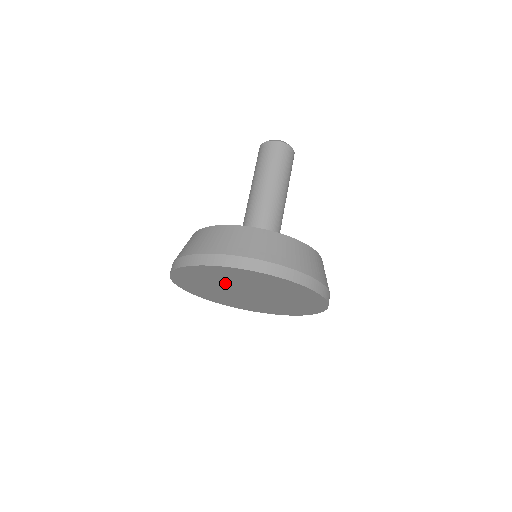
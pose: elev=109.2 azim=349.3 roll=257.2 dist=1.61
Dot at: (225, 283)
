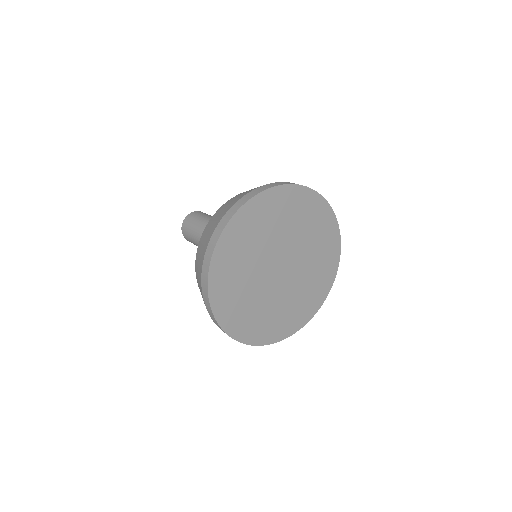
Dot at: (265, 245)
